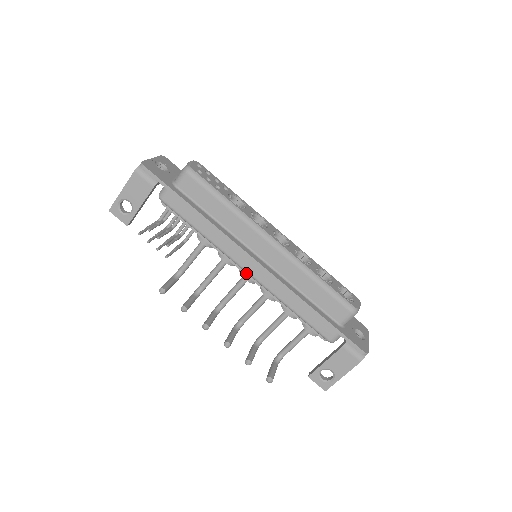
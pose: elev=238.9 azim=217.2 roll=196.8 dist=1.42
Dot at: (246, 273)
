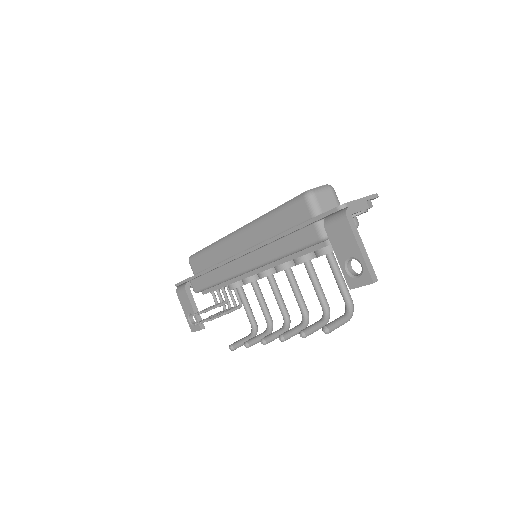
Dot at: (254, 273)
